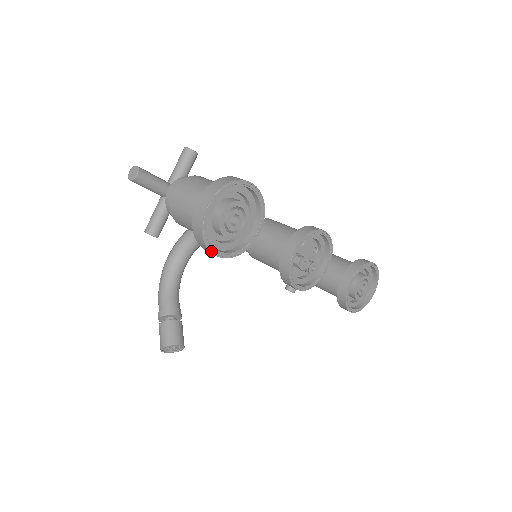
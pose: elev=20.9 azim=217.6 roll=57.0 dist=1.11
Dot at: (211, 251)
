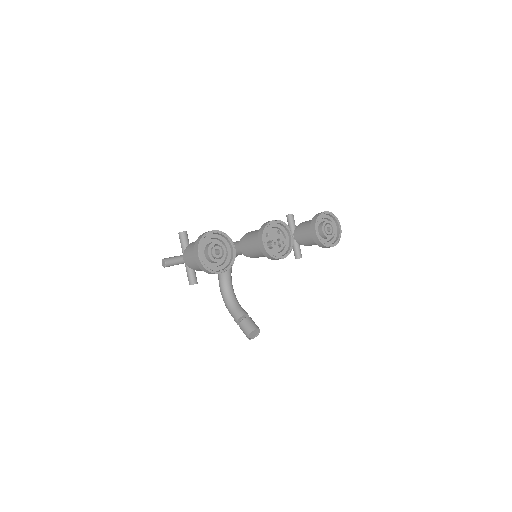
Dot at: (216, 273)
